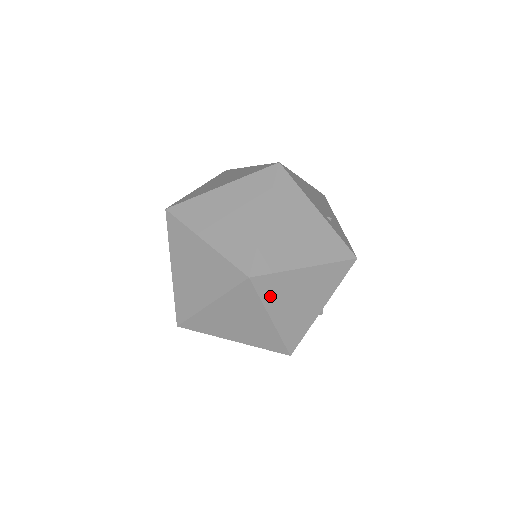
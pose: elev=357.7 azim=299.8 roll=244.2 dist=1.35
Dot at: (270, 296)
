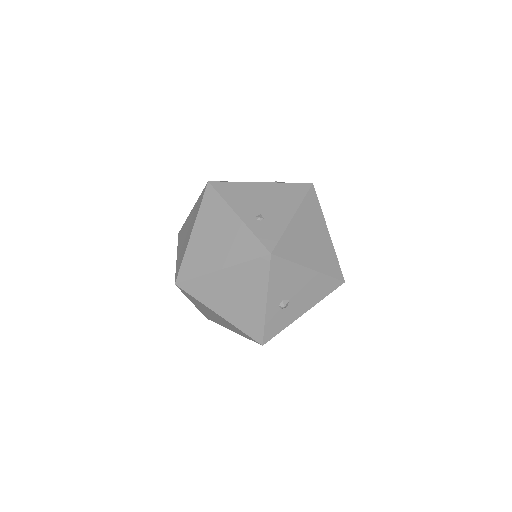
Dot at: (203, 296)
